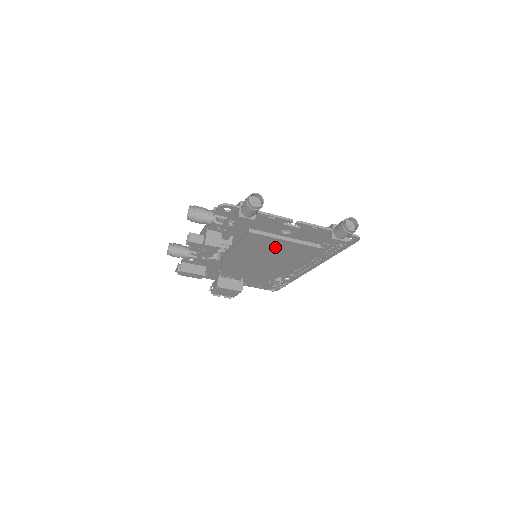
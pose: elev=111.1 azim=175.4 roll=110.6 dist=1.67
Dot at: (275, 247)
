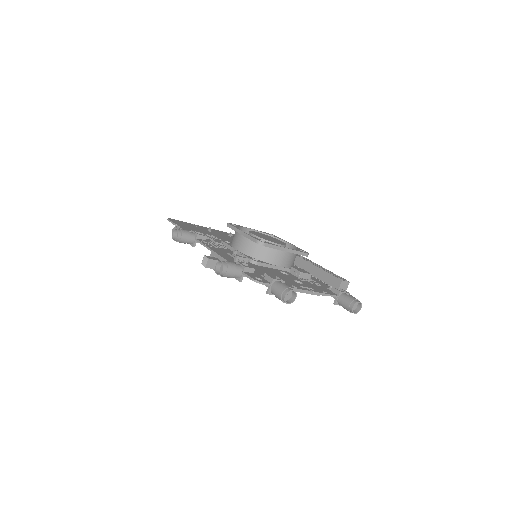
Dot at: occluded
